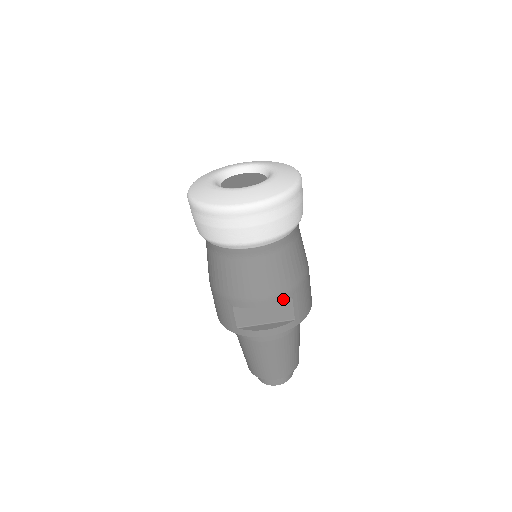
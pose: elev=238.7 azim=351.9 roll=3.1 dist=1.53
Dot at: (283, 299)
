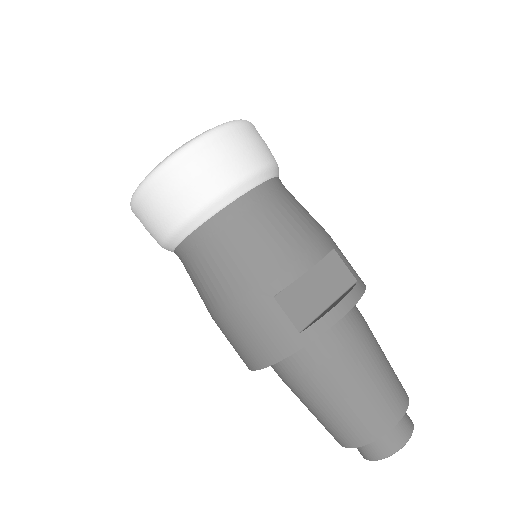
Dot at: (326, 250)
